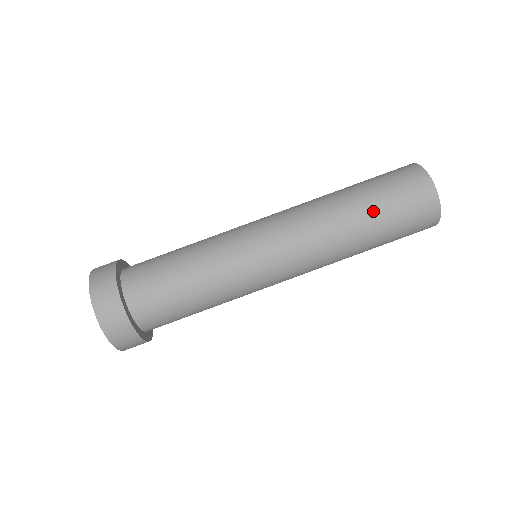
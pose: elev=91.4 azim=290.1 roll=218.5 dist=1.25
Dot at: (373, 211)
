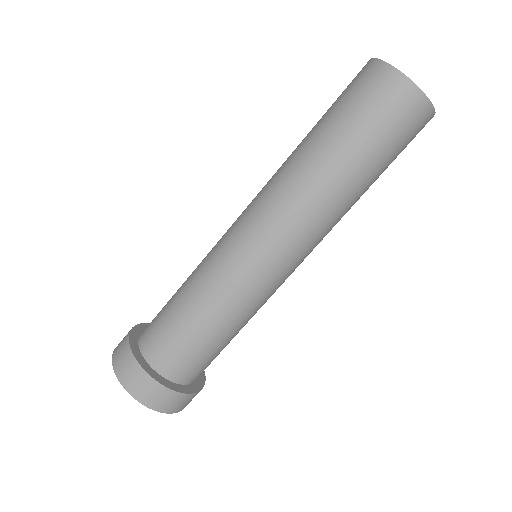
Dot at: (373, 170)
